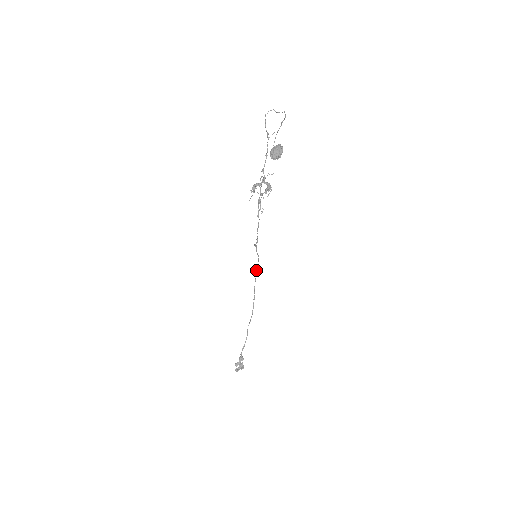
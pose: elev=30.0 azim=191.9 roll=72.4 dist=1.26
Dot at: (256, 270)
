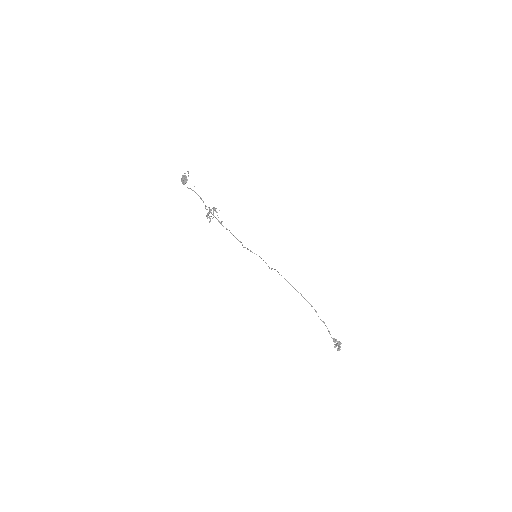
Dot at: occluded
